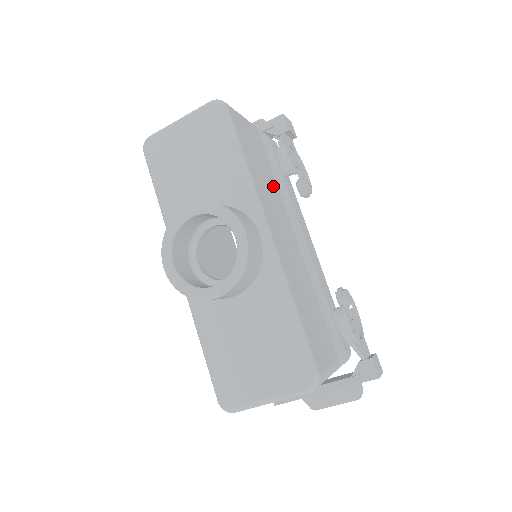
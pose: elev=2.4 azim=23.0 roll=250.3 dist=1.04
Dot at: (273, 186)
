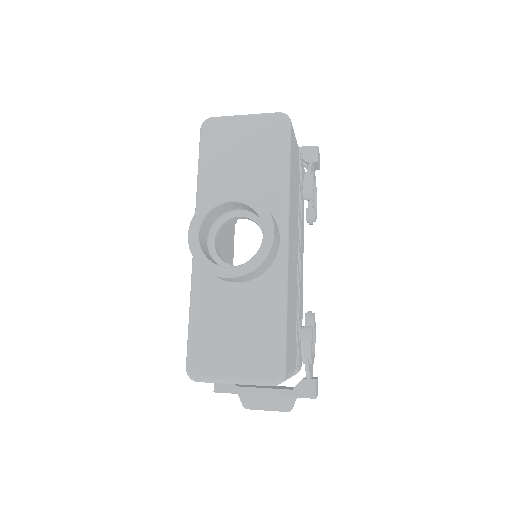
Dot at: (297, 203)
